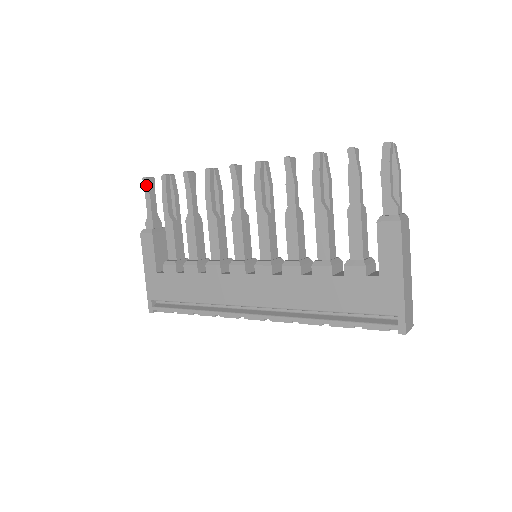
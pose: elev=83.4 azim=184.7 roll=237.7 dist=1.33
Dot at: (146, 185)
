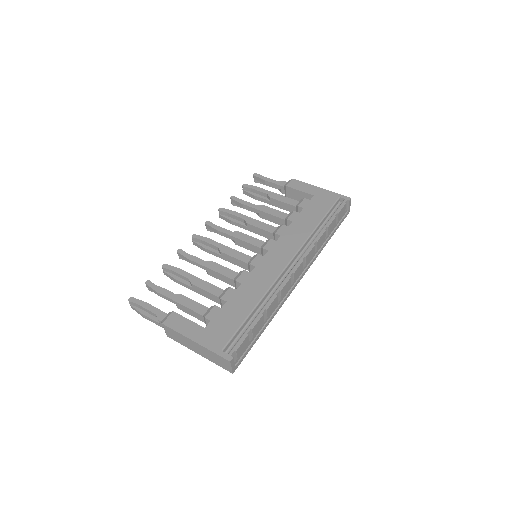
Dot at: (136, 300)
